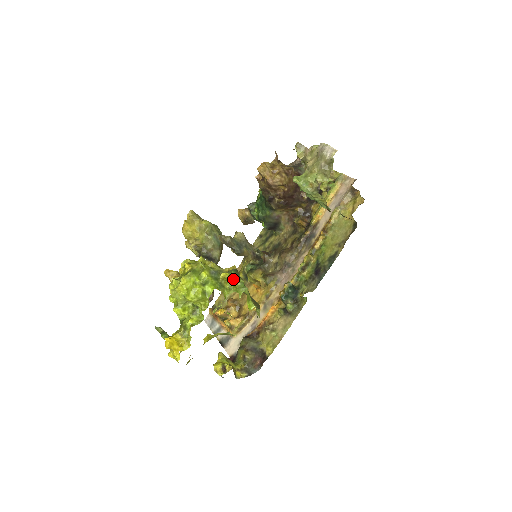
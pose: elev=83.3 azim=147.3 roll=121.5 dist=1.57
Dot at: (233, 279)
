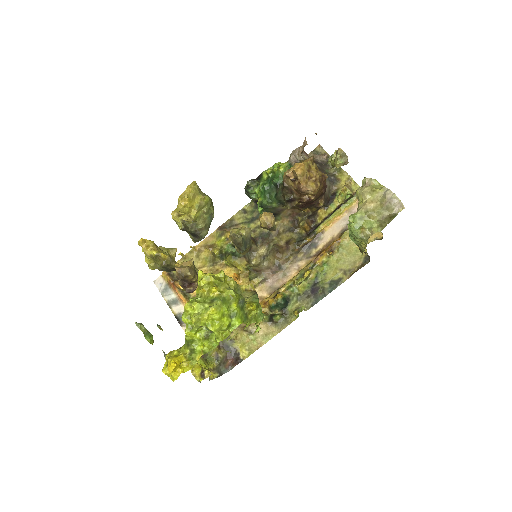
Dot at: (257, 309)
